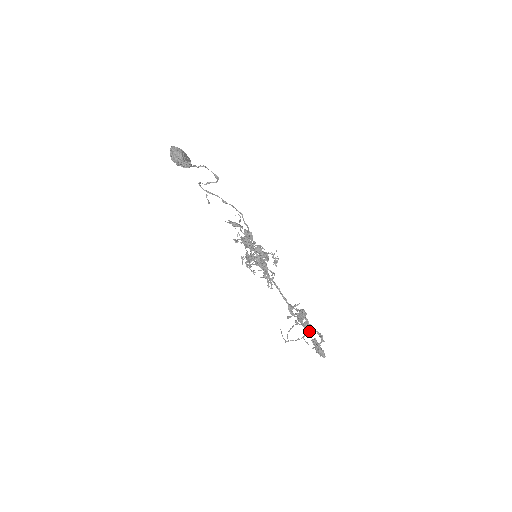
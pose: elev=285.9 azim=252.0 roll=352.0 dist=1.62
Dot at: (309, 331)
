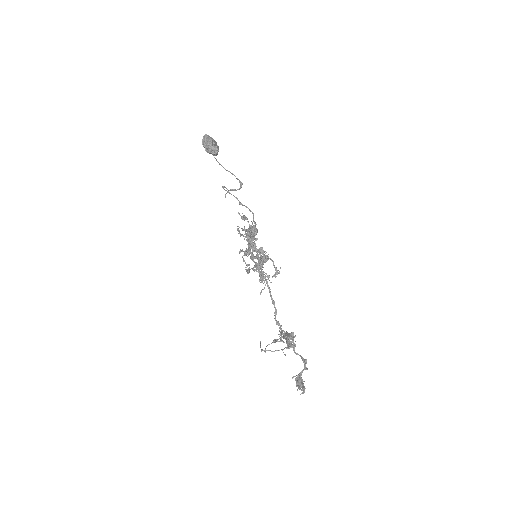
Dot at: (292, 347)
